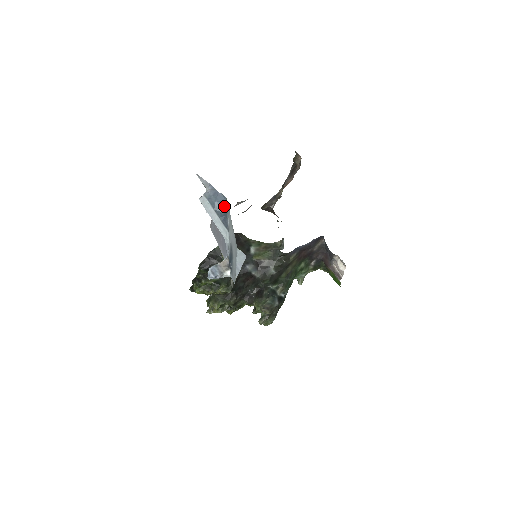
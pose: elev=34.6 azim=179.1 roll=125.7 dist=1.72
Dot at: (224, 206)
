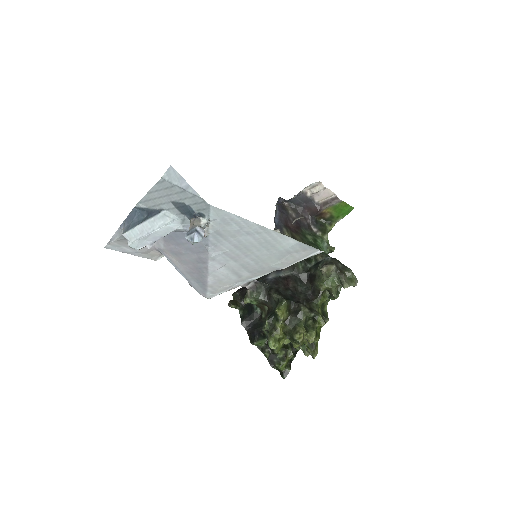
Dot at: (141, 213)
